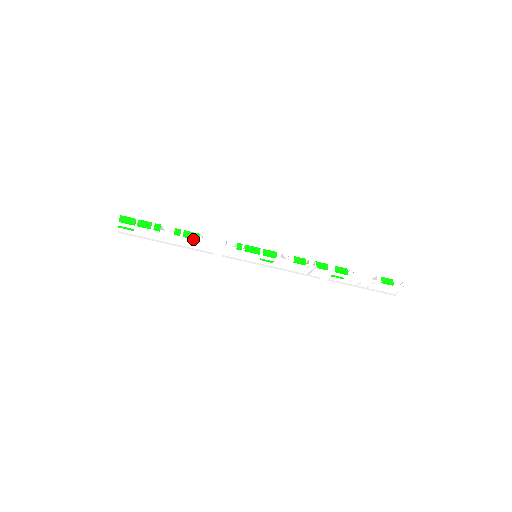
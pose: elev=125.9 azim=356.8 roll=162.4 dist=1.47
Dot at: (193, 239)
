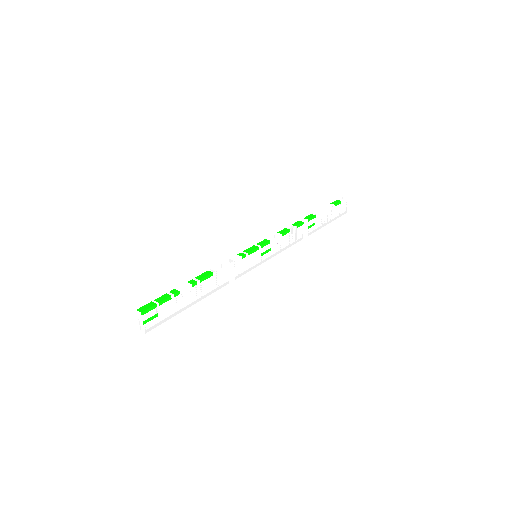
Dot at: (208, 278)
